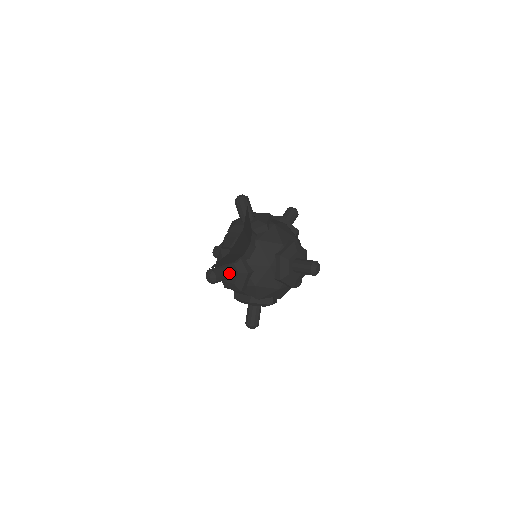
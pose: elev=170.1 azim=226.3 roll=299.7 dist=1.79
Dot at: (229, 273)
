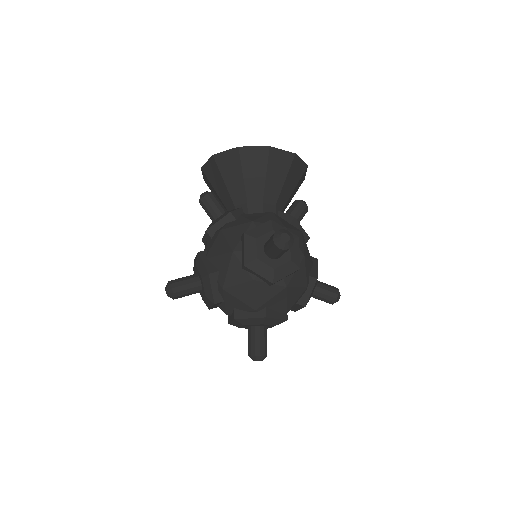
Dot at: (220, 211)
